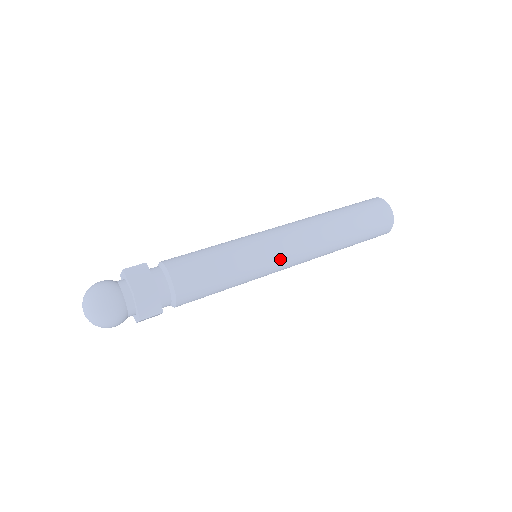
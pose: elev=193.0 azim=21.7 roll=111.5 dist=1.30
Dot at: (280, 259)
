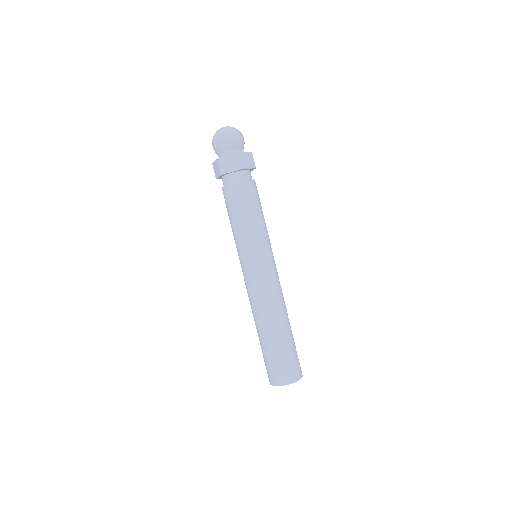
Dot at: (271, 265)
